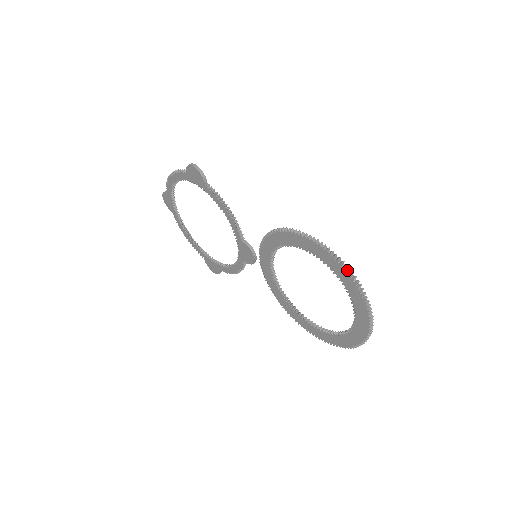
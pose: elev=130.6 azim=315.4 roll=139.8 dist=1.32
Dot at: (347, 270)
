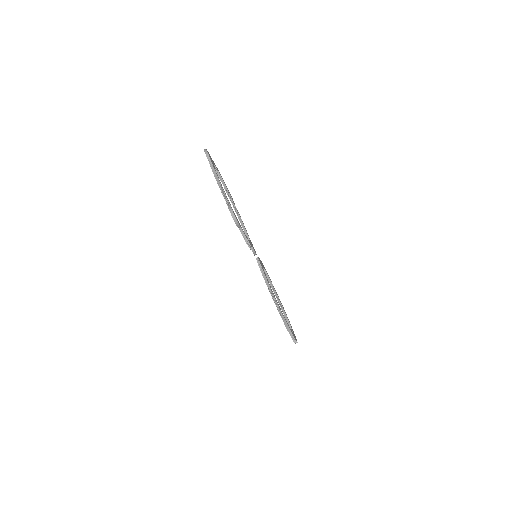
Dot at: (293, 339)
